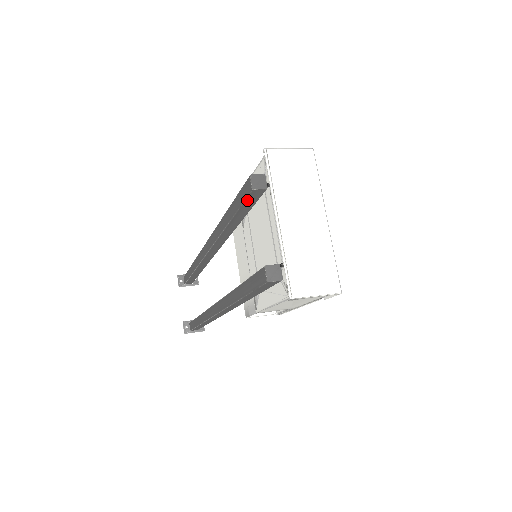
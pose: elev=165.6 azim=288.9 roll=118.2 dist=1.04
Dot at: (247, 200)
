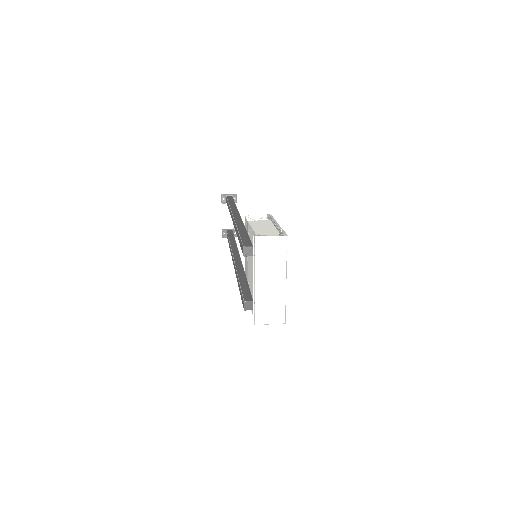
Dot at: occluded
